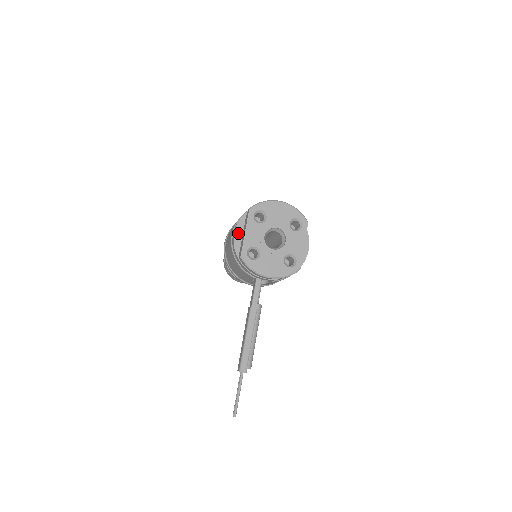
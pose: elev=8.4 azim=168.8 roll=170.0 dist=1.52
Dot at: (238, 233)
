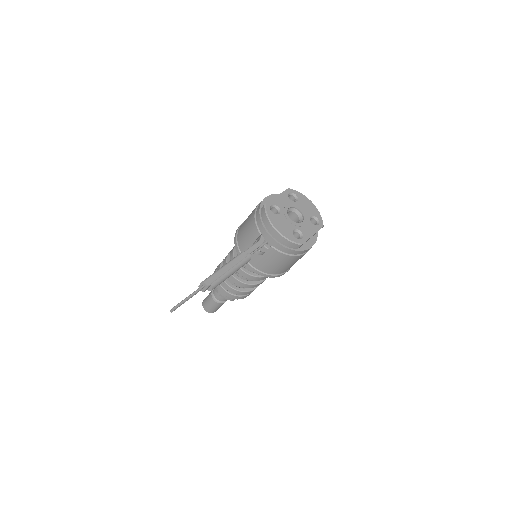
Dot at: (269, 199)
